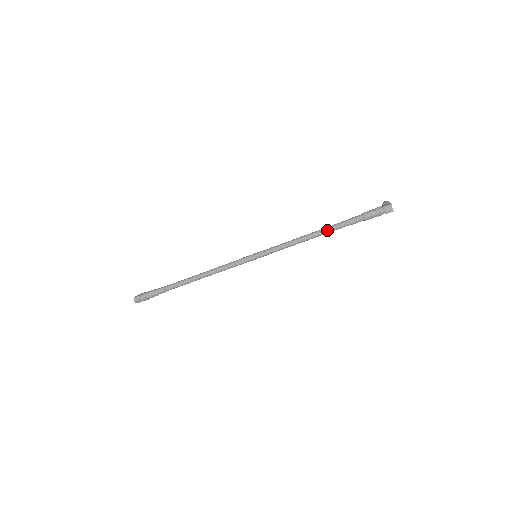
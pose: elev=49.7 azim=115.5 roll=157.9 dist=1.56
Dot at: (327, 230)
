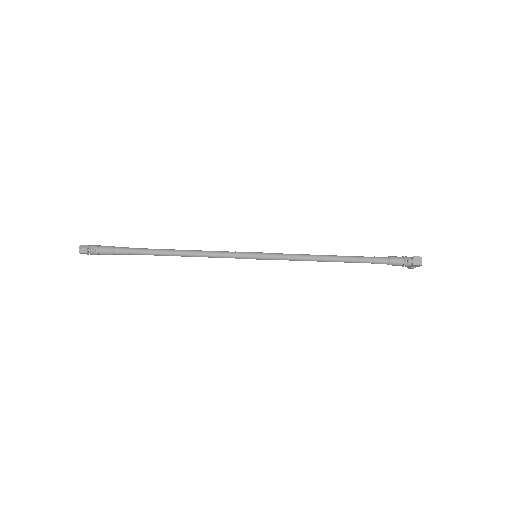
Dot at: (347, 257)
